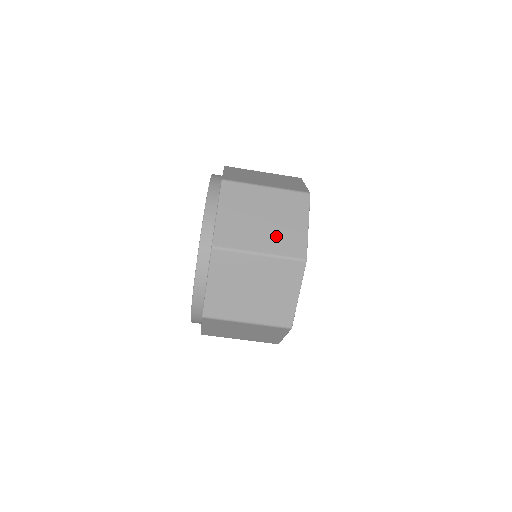
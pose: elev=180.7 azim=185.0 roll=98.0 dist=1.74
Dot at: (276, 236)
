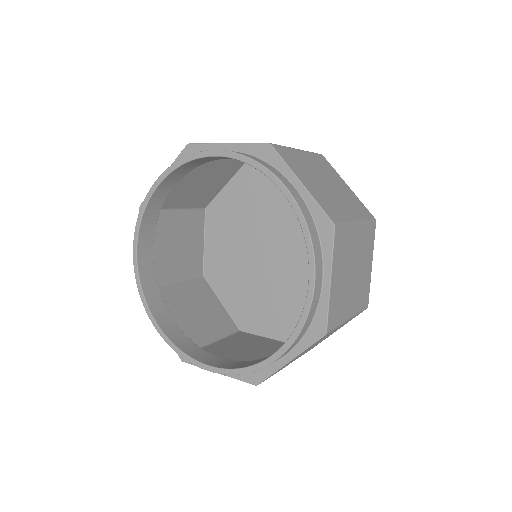
Dot at: (358, 290)
